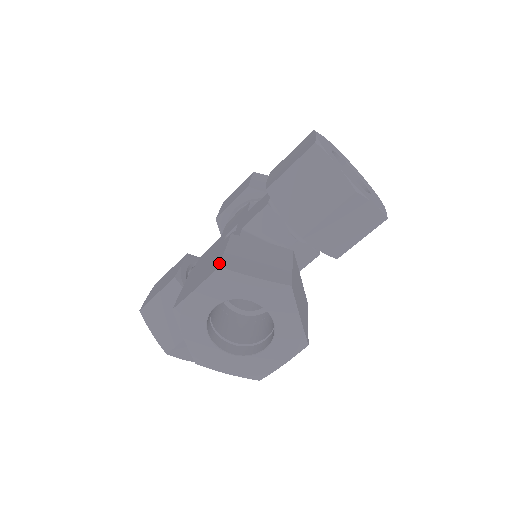
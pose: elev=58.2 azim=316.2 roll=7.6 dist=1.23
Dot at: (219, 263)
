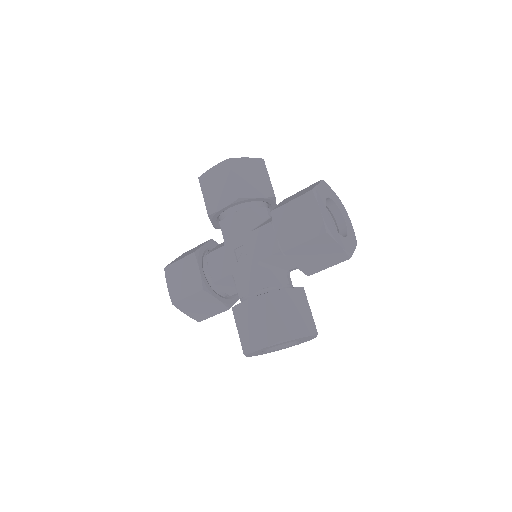
Dot at: (277, 336)
